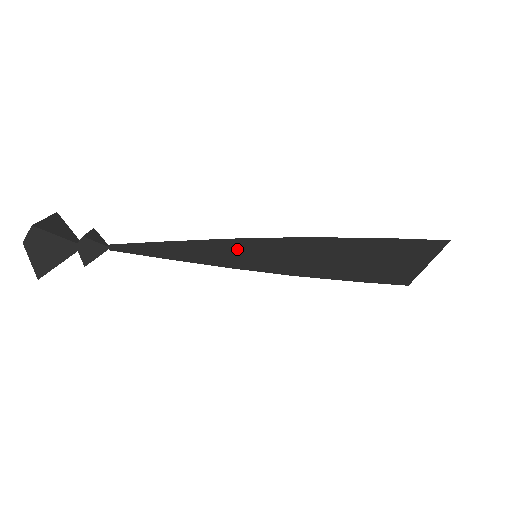
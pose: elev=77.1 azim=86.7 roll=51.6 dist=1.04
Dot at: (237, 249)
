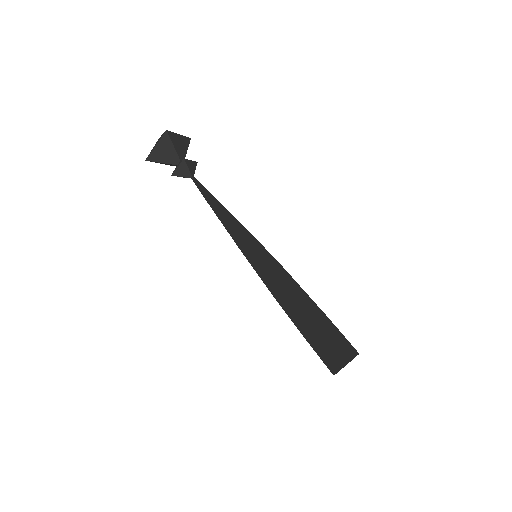
Dot at: (248, 240)
